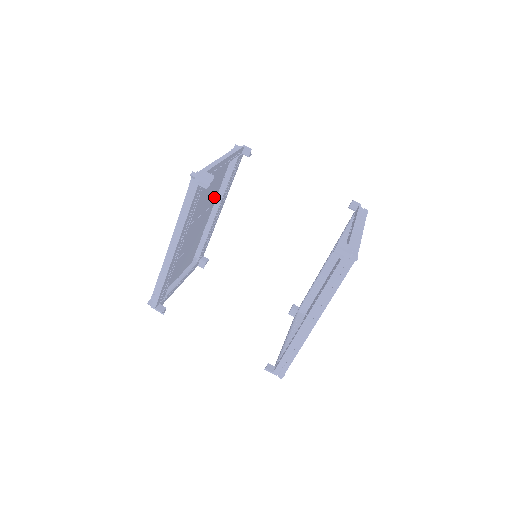
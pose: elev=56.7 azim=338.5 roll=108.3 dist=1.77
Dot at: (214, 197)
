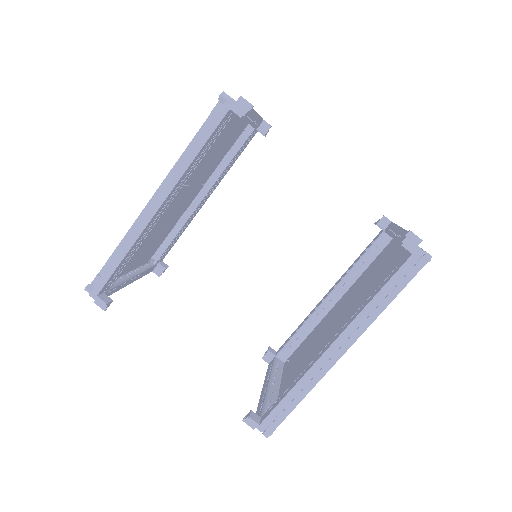
Dot at: (210, 173)
